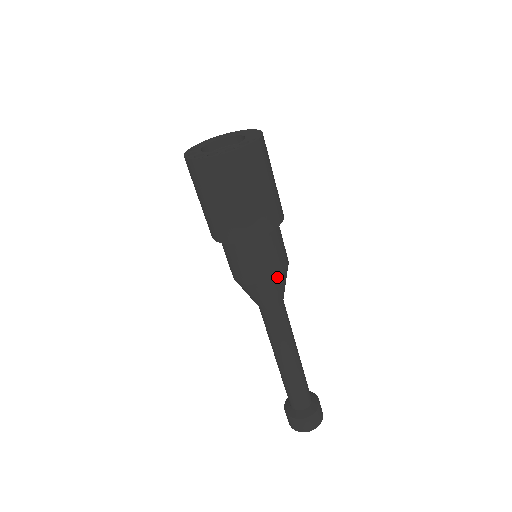
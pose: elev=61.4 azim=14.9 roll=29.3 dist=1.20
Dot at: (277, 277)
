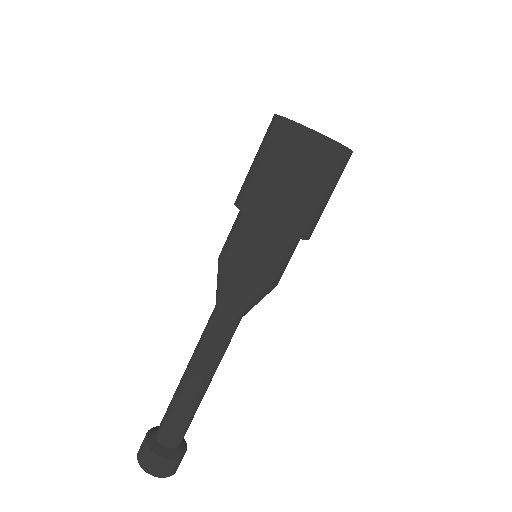
Dot at: occluded
